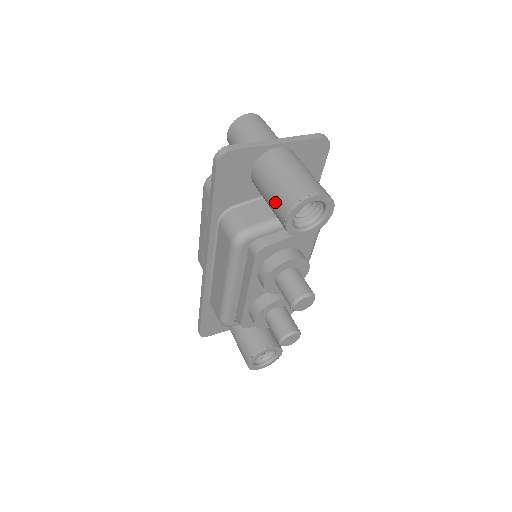
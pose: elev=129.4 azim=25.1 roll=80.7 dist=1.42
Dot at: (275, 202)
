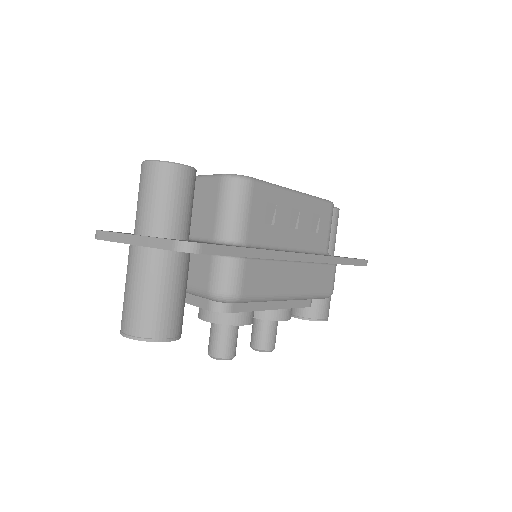
Dot at: occluded
